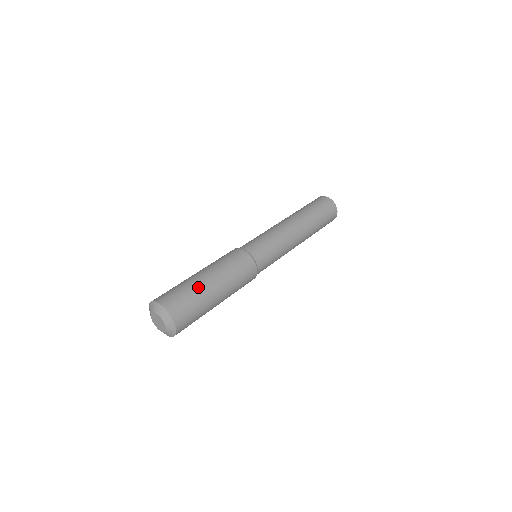
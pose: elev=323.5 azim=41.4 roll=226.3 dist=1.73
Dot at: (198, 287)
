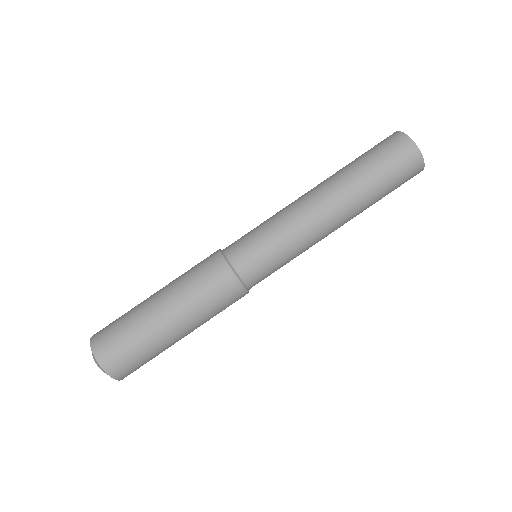
Dot at: (152, 338)
